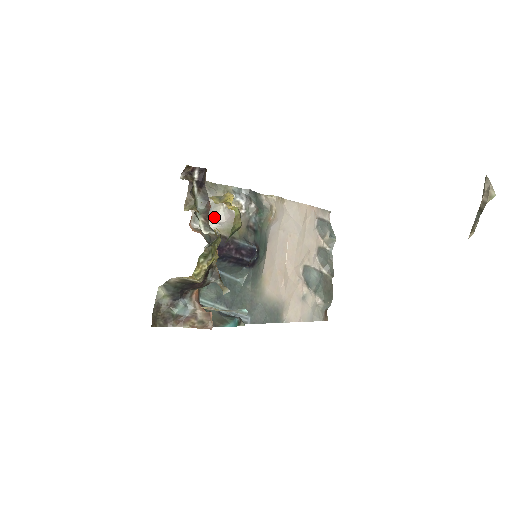
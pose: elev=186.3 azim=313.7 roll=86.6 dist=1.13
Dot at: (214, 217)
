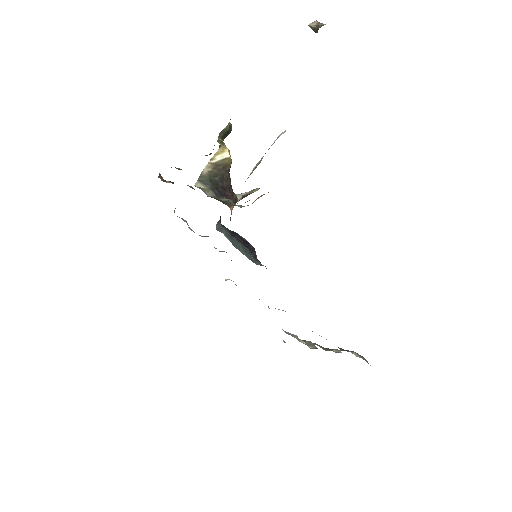
Dot at: occluded
